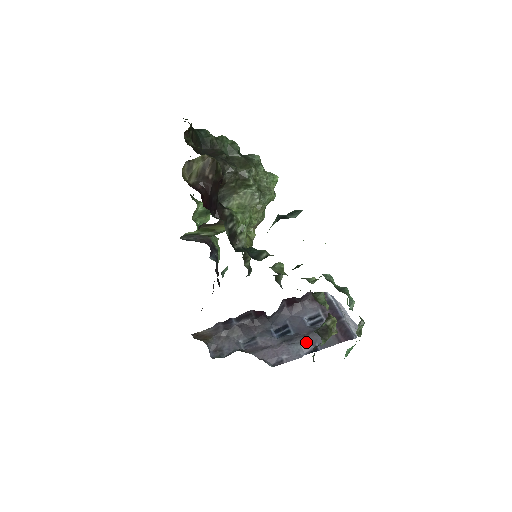
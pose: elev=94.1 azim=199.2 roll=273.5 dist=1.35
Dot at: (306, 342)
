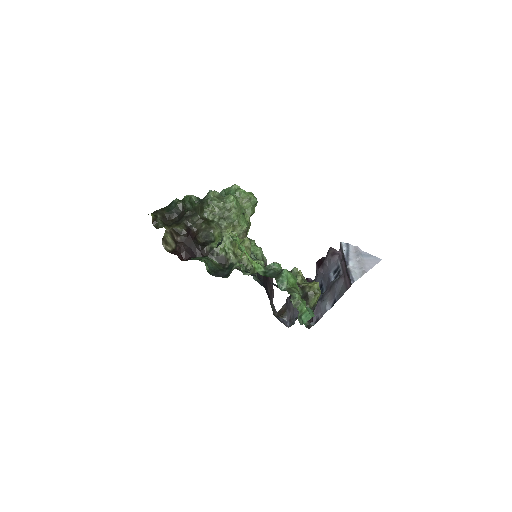
Dot at: (329, 297)
